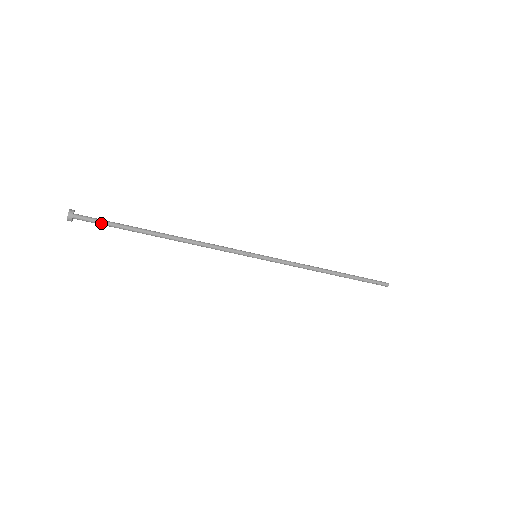
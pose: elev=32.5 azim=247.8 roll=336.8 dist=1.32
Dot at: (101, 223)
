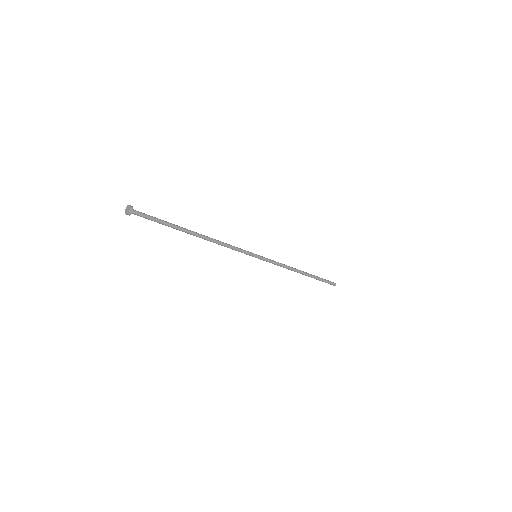
Dot at: (152, 220)
